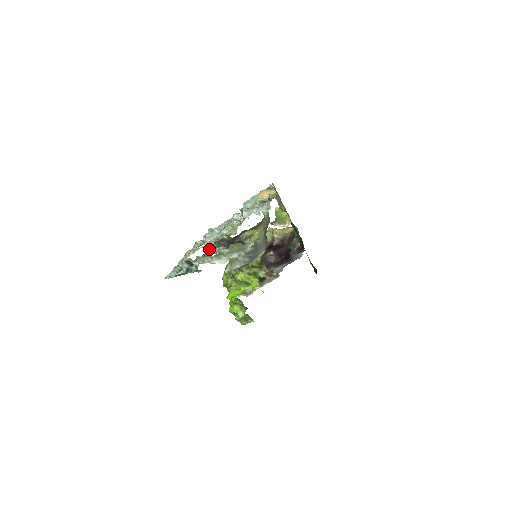
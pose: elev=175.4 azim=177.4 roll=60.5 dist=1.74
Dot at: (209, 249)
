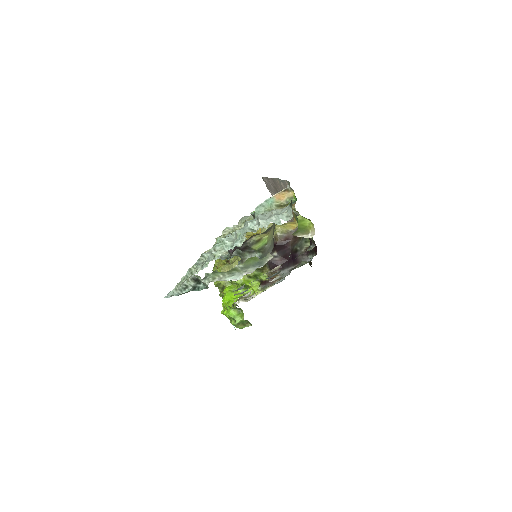
Dot at: occluded
